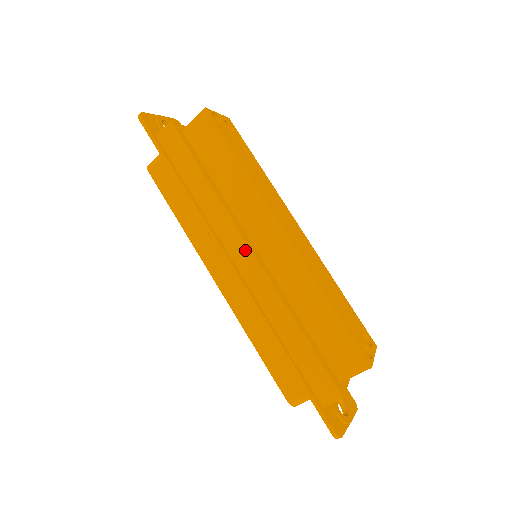
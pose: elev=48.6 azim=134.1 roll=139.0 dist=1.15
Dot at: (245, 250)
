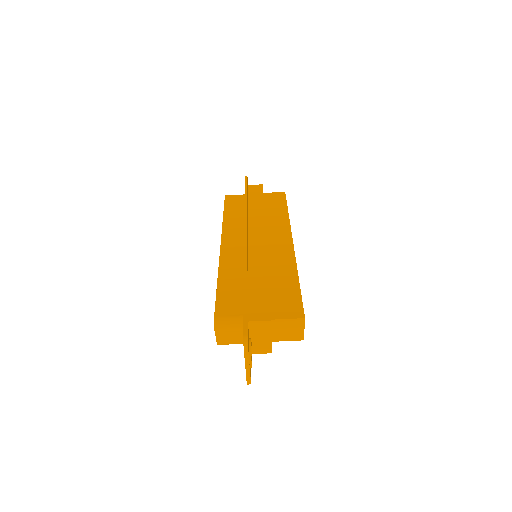
Dot at: (261, 235)
